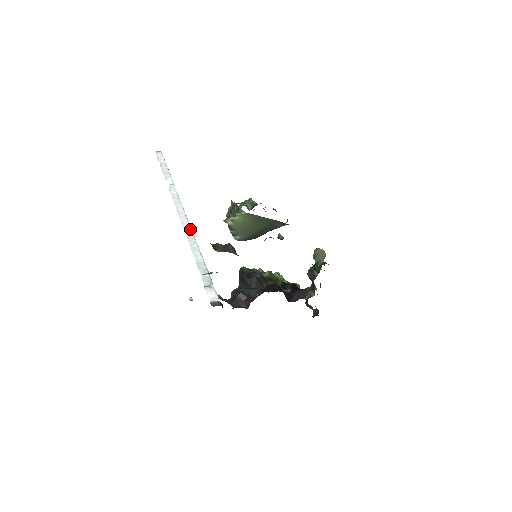
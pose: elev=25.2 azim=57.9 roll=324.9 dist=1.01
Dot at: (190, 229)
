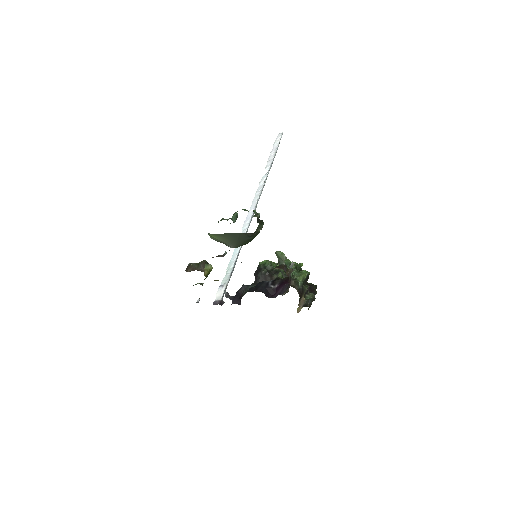
Dot at: (246, 226)
